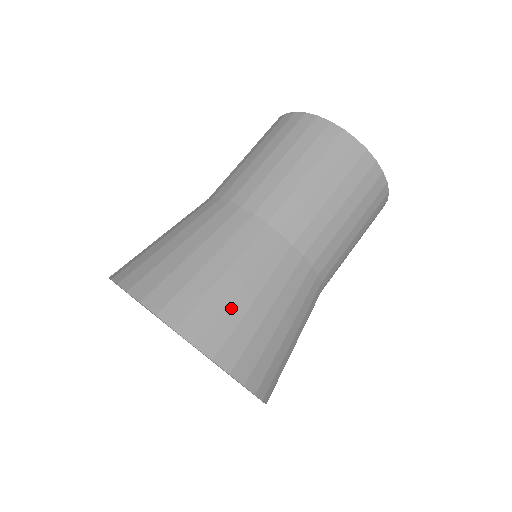
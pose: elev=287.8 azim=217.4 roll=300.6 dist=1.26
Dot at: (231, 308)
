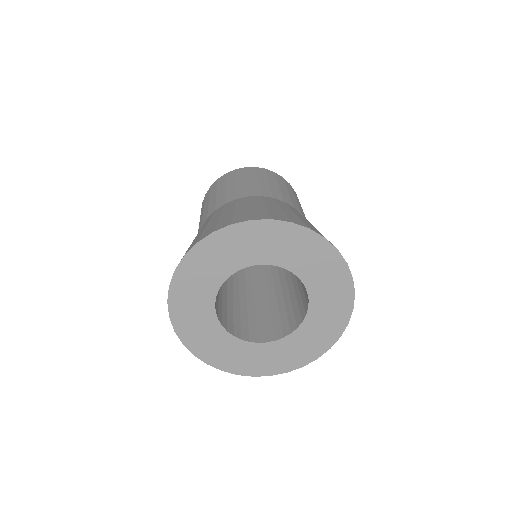
Dot at: occluded
